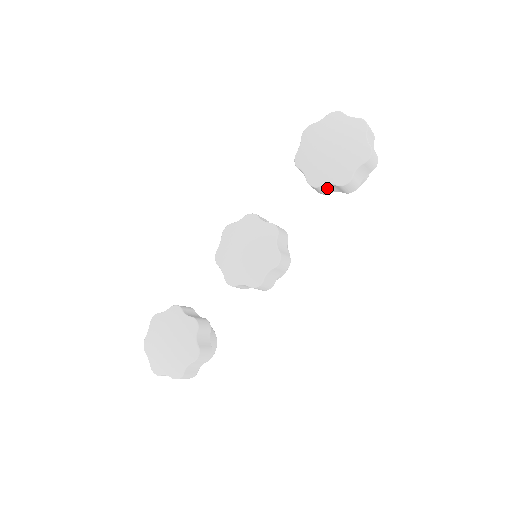
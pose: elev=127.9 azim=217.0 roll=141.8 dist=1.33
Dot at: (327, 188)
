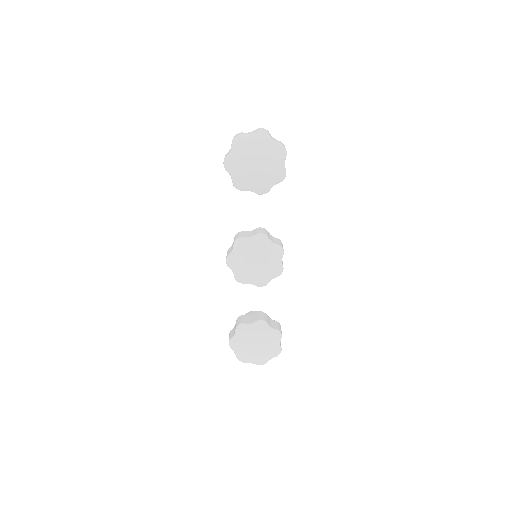
Dot at: occluded
